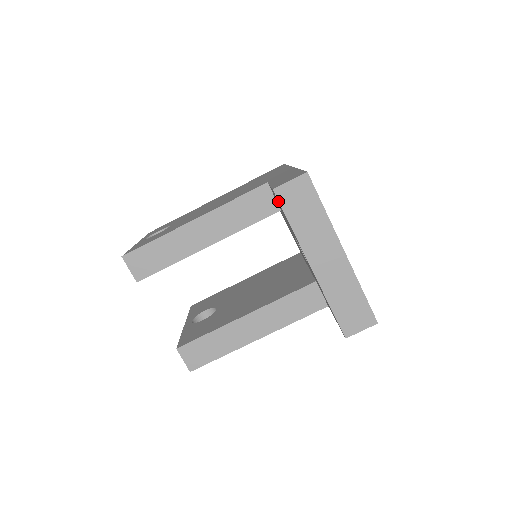
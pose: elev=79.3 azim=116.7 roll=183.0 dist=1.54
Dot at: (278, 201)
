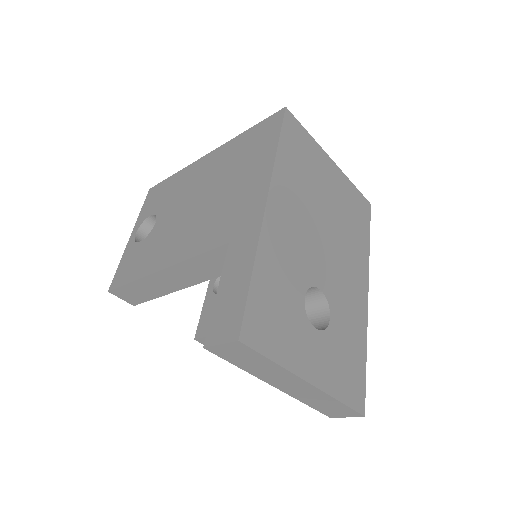
Dot at: (215, 354)
